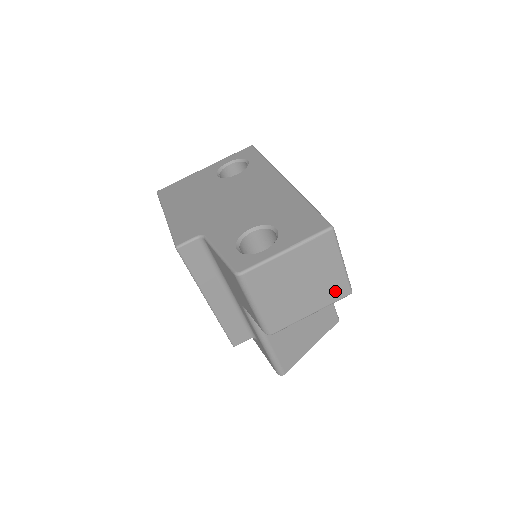
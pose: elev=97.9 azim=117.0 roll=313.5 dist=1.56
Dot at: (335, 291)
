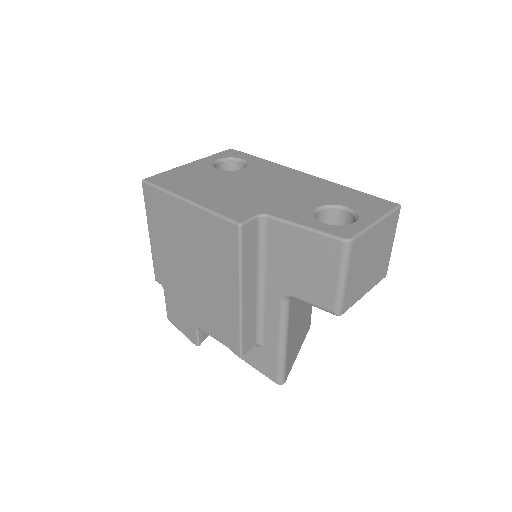
Dot at: (381, 271)
